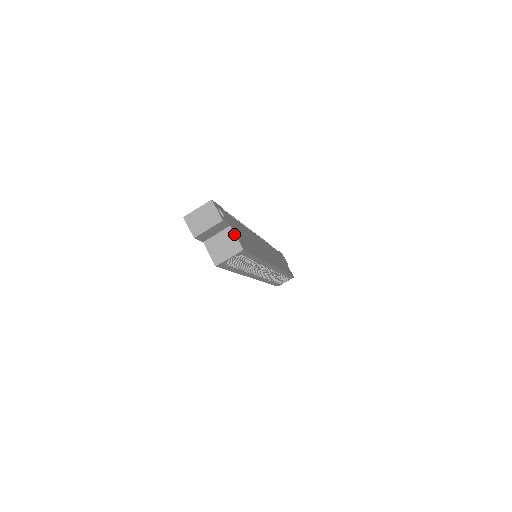
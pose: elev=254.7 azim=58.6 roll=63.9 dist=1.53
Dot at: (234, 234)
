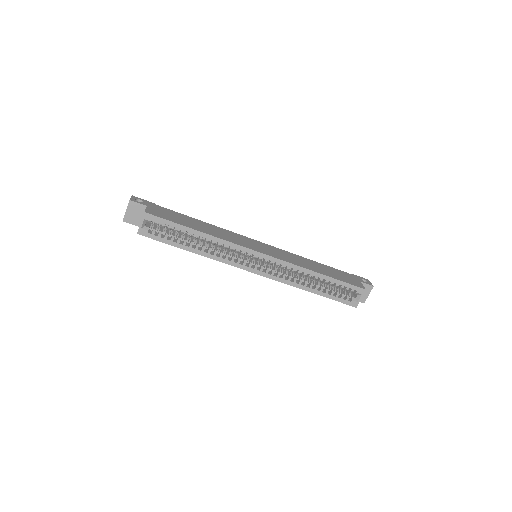
Dot at: (146, 208)
